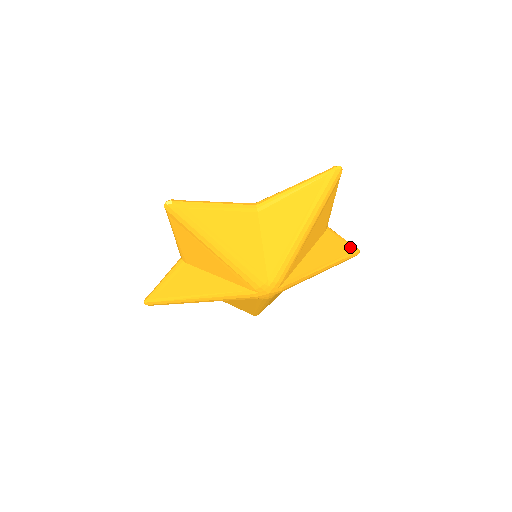
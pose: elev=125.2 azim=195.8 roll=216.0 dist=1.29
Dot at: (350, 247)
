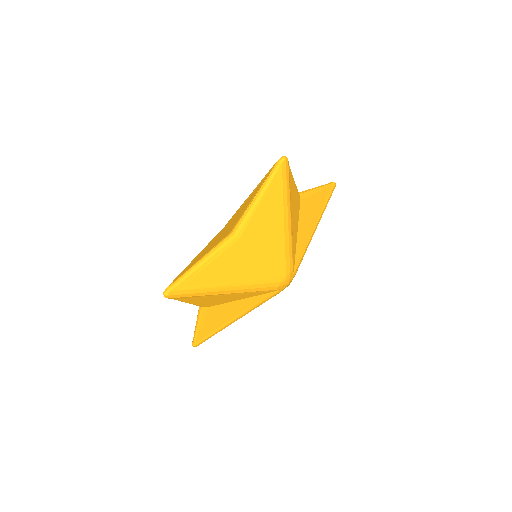
Dot at: occluded
